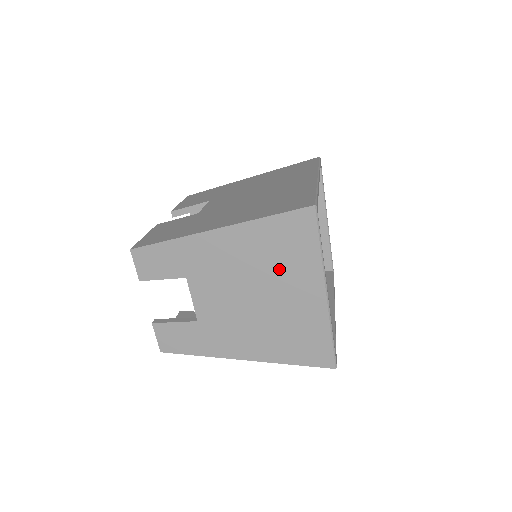
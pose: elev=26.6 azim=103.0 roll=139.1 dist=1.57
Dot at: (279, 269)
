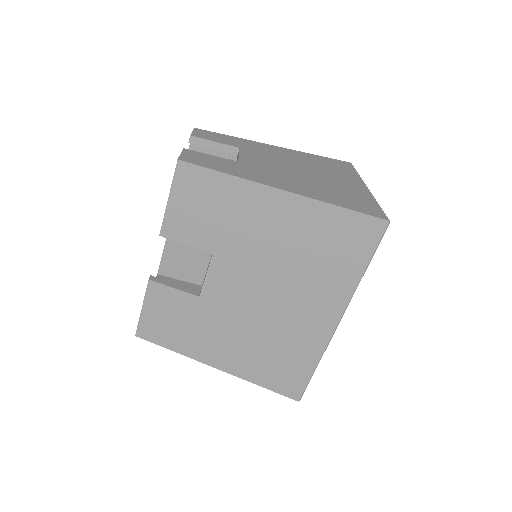
Dot at: (326, 169)
